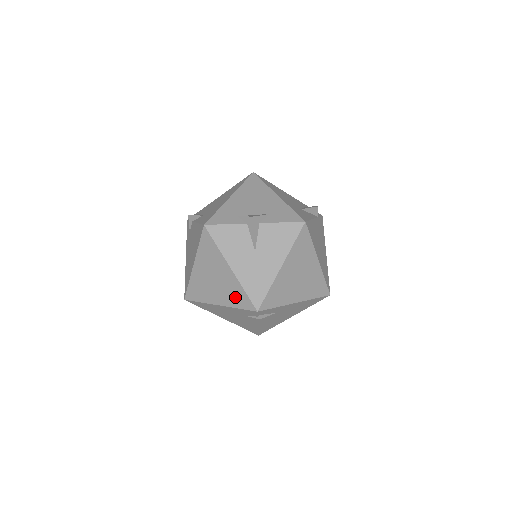
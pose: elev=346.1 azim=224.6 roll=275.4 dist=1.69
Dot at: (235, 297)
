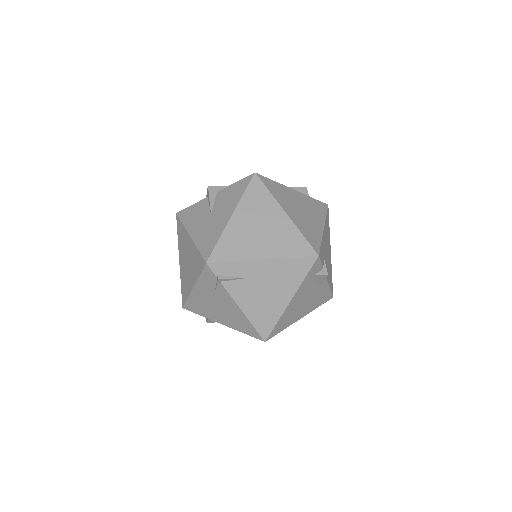
Dot at: (196, 264)
